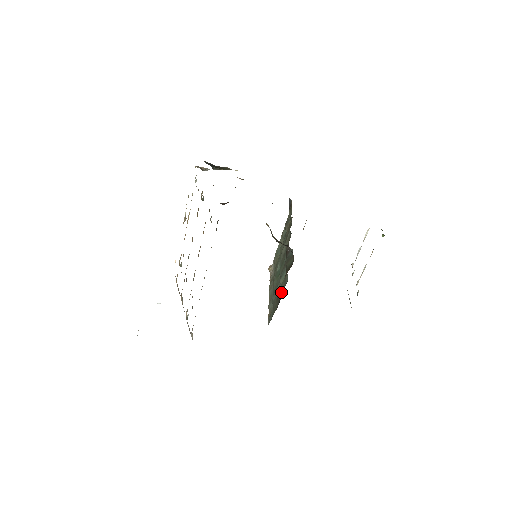
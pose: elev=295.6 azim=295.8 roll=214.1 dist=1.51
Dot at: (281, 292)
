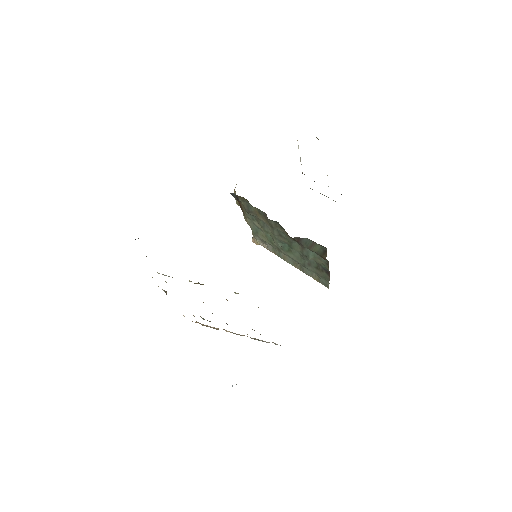
Dot at: (323, 267)
